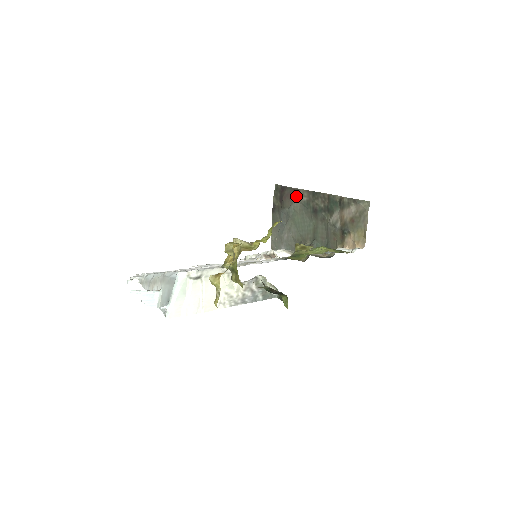
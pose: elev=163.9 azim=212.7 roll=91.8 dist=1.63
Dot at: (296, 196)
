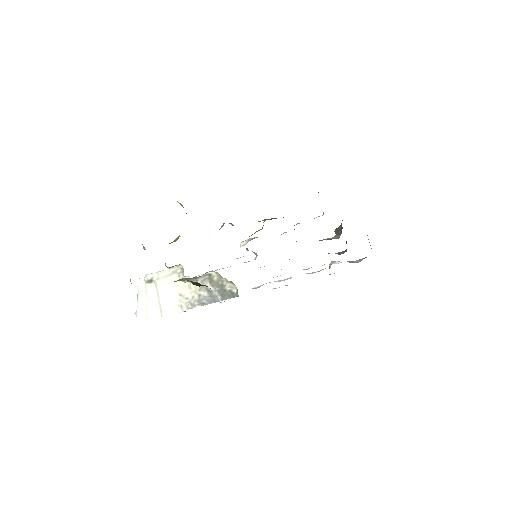
Dot at: occluded
